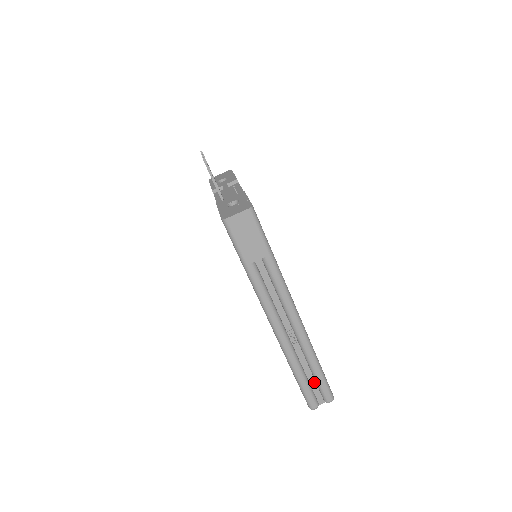
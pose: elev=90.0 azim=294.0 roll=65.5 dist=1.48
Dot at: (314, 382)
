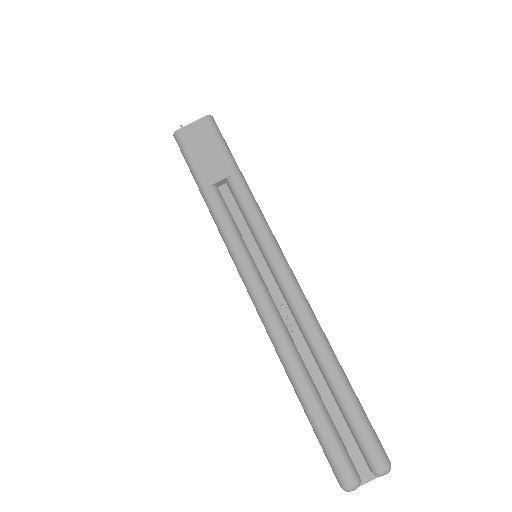
Dot at: (342, 421)
